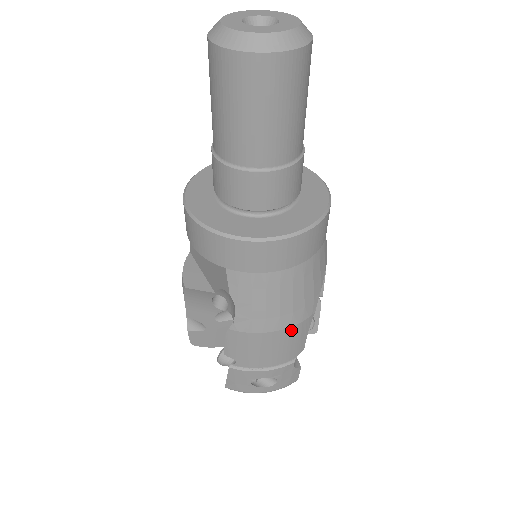
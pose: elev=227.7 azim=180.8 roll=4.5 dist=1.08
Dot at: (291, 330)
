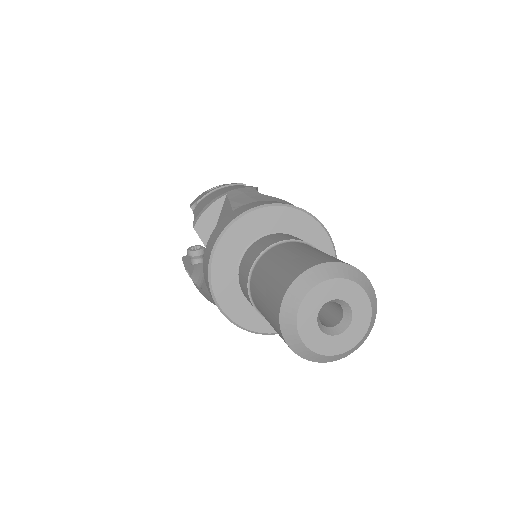
Dot at: occluded
